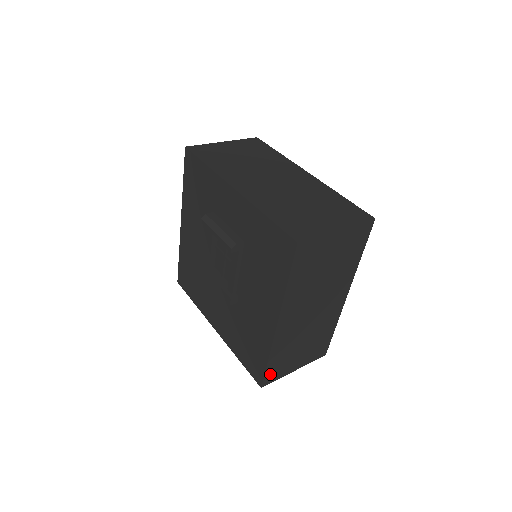
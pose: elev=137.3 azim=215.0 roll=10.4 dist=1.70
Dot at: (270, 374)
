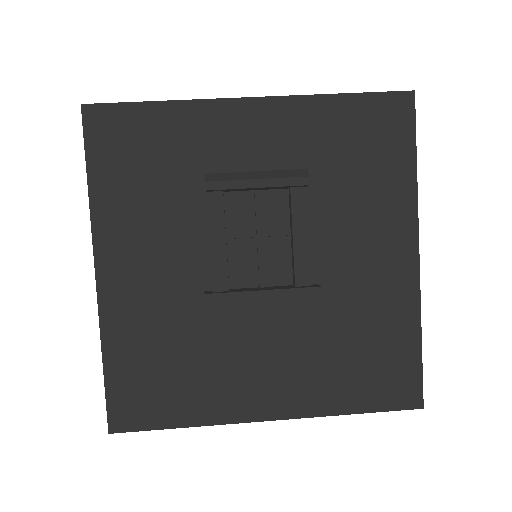
Dot at: occluded
